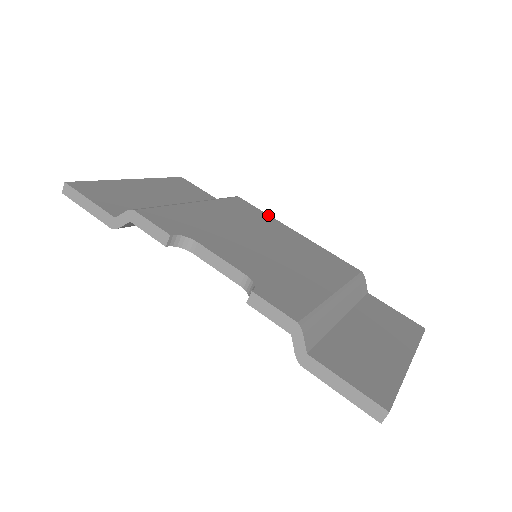
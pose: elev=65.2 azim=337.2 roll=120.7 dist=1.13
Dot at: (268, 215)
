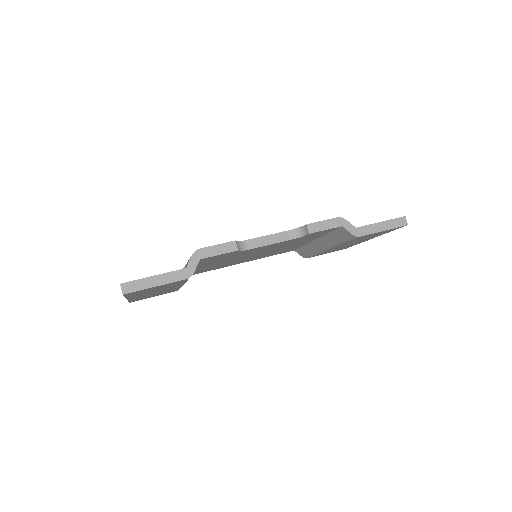
Dot at: occluded
